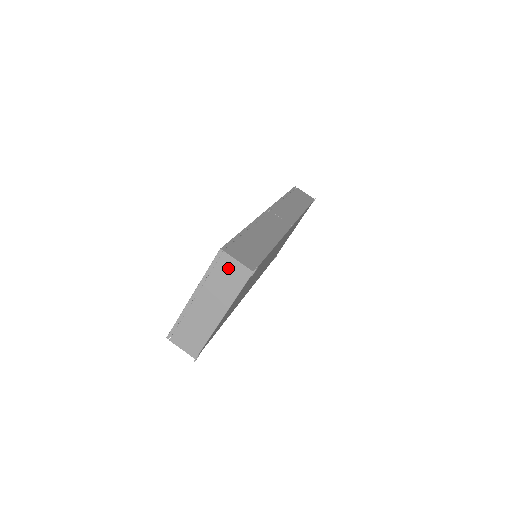
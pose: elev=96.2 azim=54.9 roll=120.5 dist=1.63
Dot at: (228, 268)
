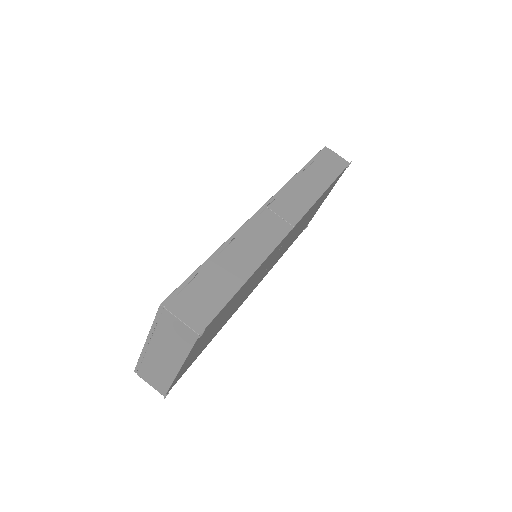
Dot at: (173, 325)
